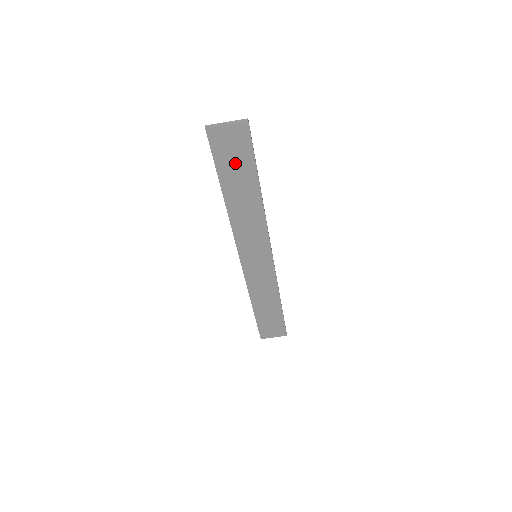
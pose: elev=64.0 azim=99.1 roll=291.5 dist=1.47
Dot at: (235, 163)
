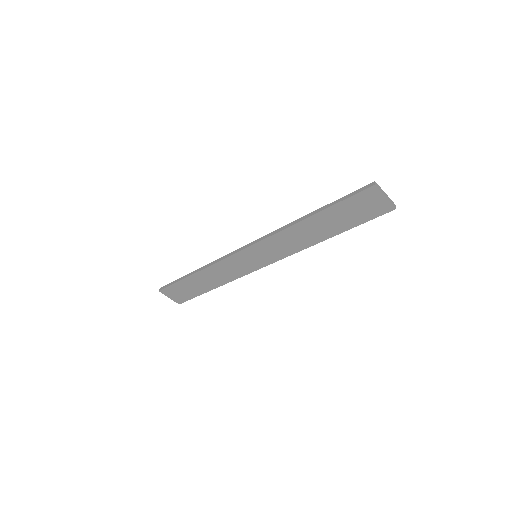
Dot at: (350, 213)
